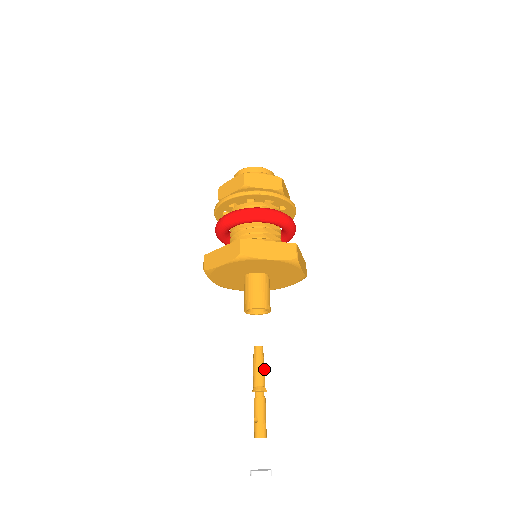
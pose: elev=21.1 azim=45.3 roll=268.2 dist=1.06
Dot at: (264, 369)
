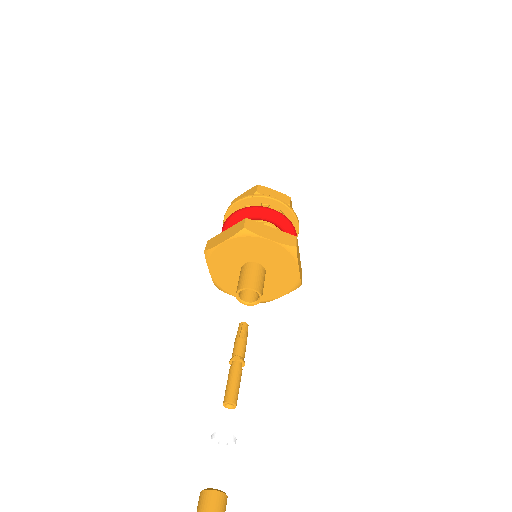
Dot at: (242, 341)
